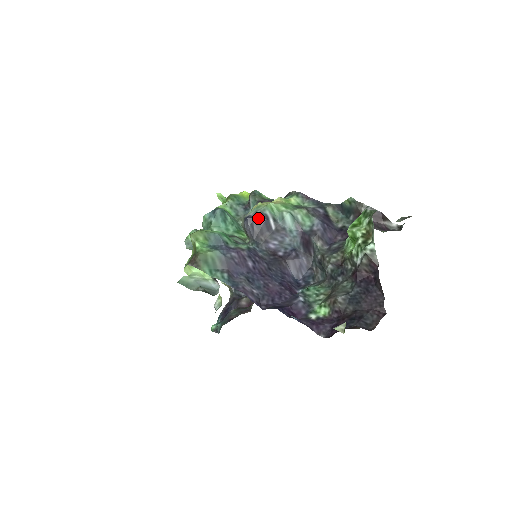
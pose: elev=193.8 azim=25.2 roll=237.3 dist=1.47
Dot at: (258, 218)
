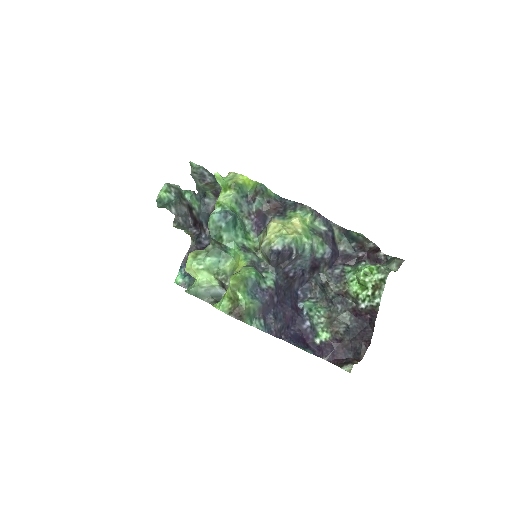
Dot at: (285, 252)
